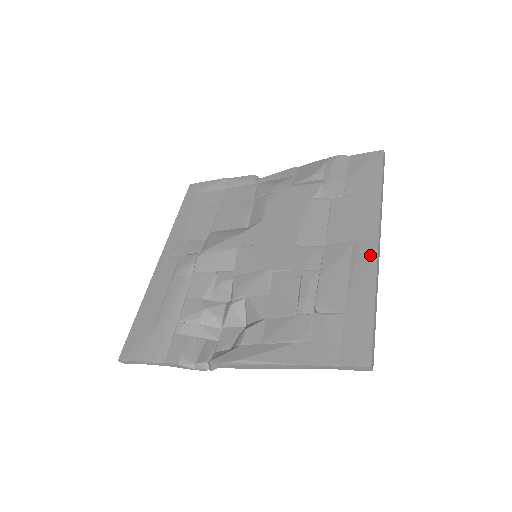
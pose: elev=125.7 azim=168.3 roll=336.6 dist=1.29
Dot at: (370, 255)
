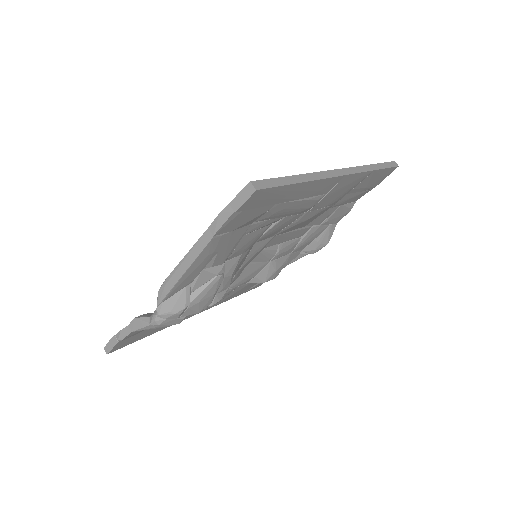
Dot at: occluded
